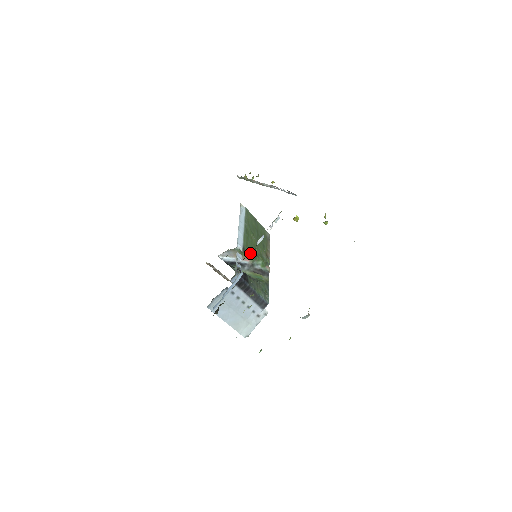
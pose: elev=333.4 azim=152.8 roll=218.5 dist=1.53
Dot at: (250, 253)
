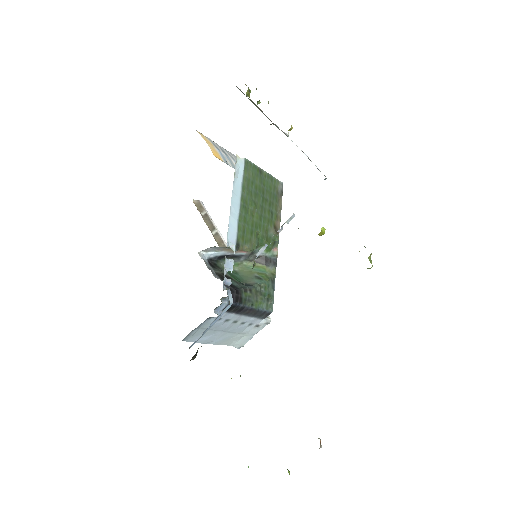
Dot at: (248, 245)
